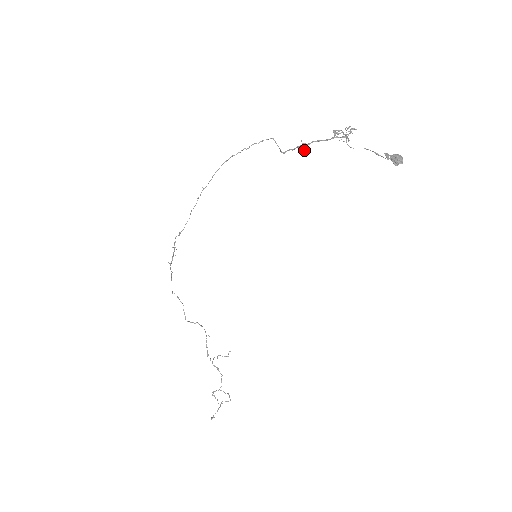
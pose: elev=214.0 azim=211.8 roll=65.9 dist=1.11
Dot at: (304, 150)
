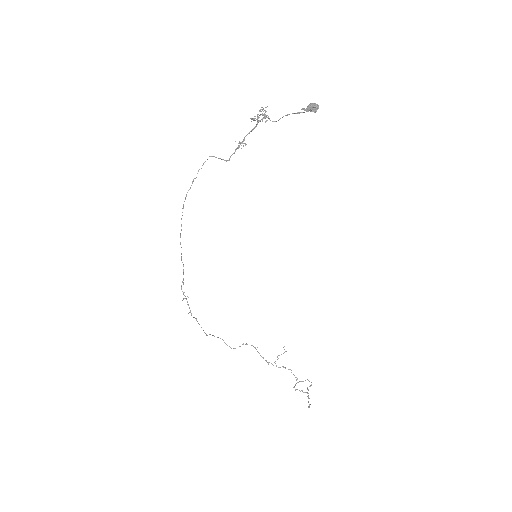
Dot at: occluded
